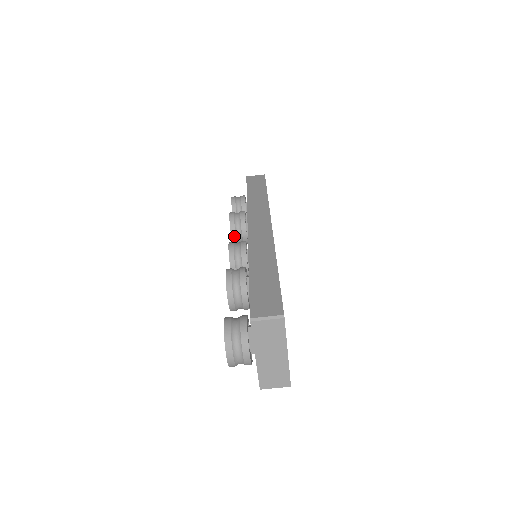
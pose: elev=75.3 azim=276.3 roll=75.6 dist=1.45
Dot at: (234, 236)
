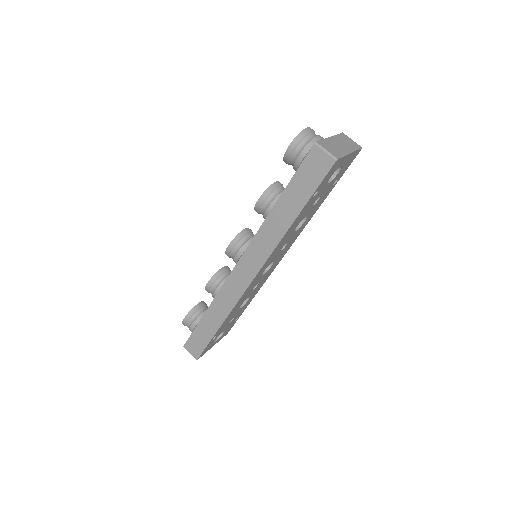
Dot at: (225, 269)
